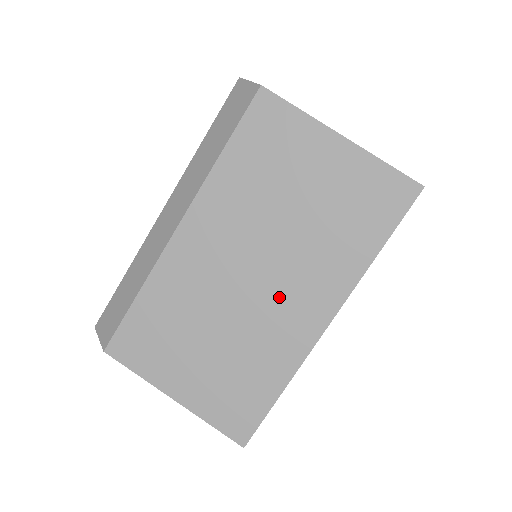
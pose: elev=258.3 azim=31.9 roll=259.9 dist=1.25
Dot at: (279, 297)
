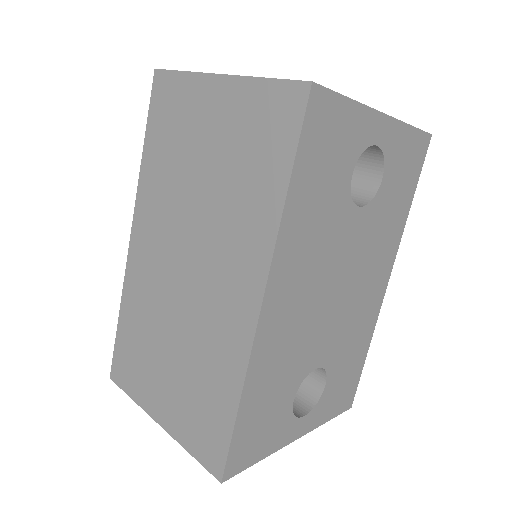
Dot at: (211, 283)
